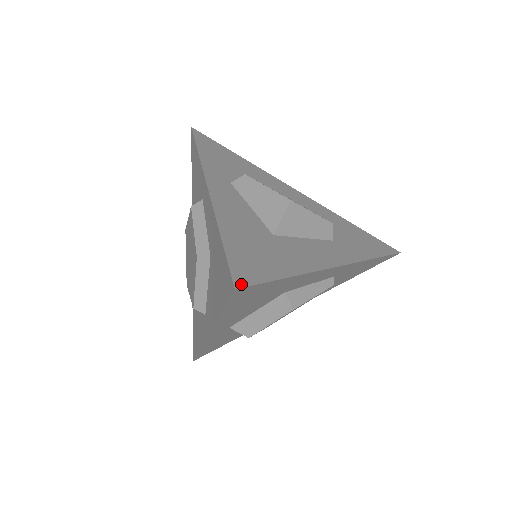
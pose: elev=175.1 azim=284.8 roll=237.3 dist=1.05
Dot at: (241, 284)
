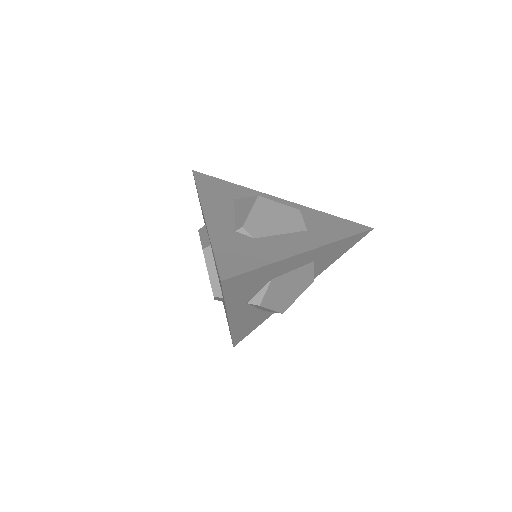
Dot at: occluded
